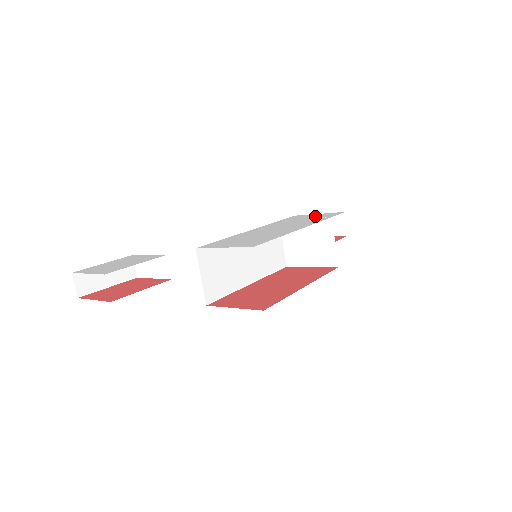
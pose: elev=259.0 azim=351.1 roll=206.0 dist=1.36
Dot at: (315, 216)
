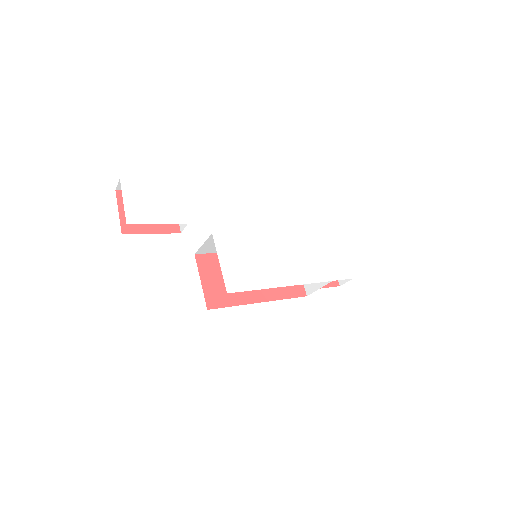
Dot at: (334, 258)
